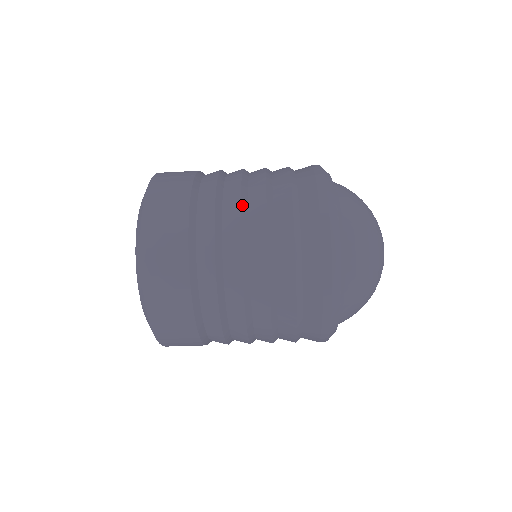
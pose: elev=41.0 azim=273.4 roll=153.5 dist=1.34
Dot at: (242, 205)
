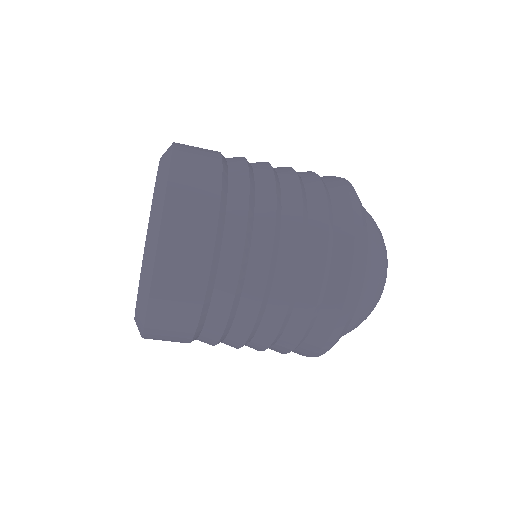
Dot at: (260, 312)
